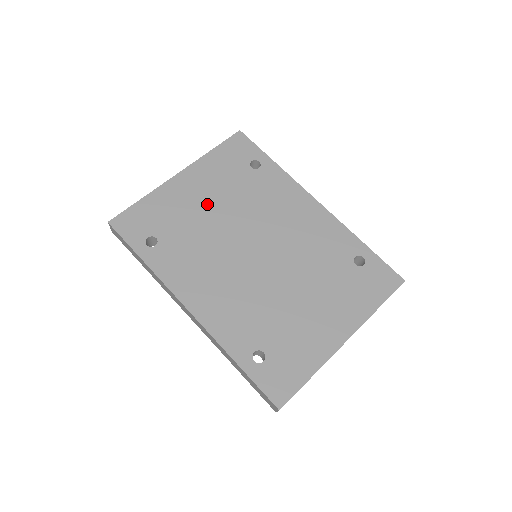
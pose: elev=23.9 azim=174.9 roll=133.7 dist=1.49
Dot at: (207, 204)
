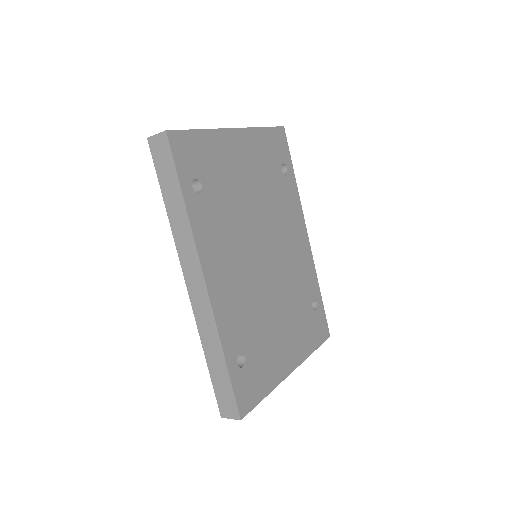
Dot at: (247, 180)
